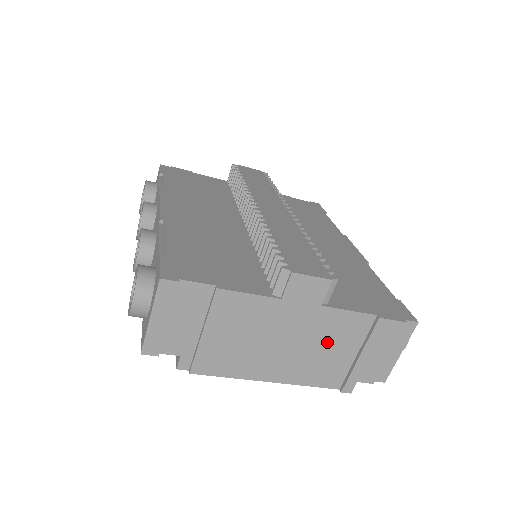
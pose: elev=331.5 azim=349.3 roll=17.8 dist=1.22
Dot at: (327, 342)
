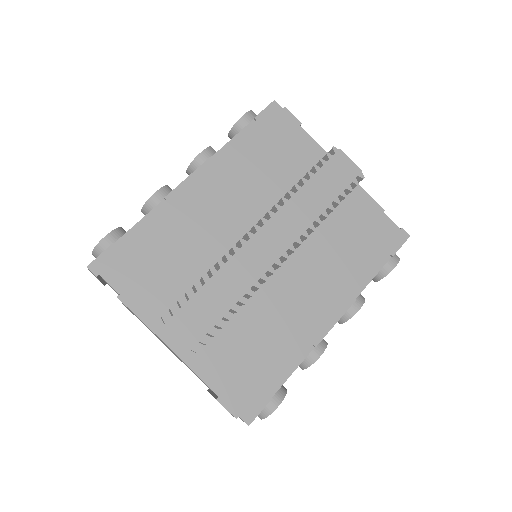
Dot at: occluded
